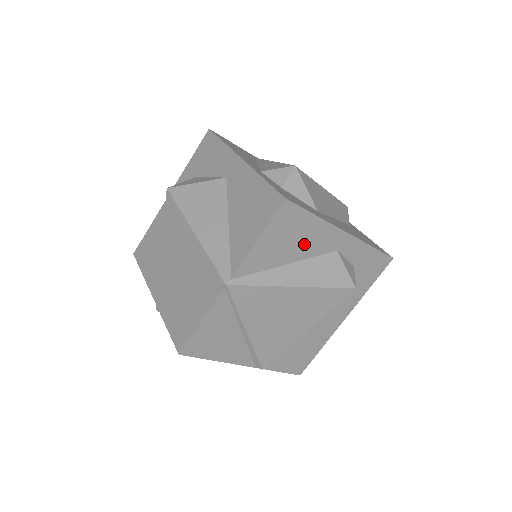
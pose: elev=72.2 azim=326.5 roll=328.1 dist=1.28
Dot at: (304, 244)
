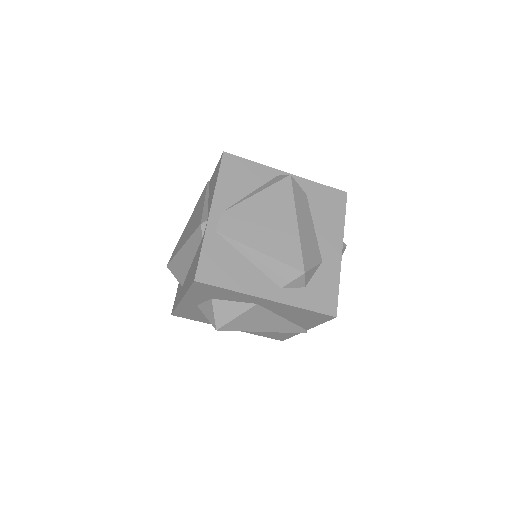
Dot at: occluded
